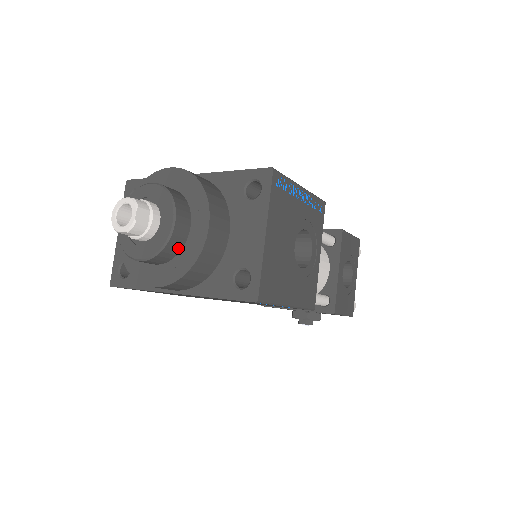
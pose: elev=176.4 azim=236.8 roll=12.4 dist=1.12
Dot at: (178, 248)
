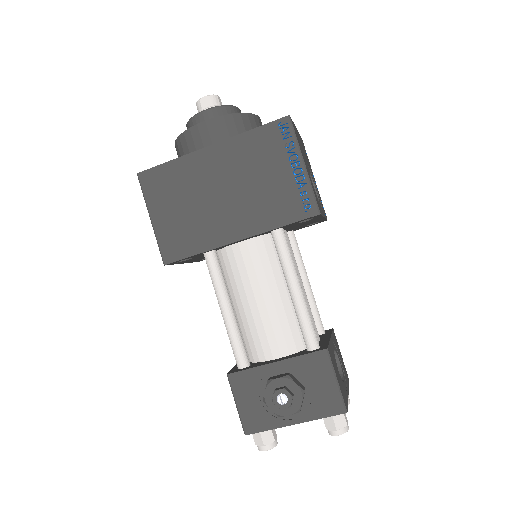
Dot at: occluded
